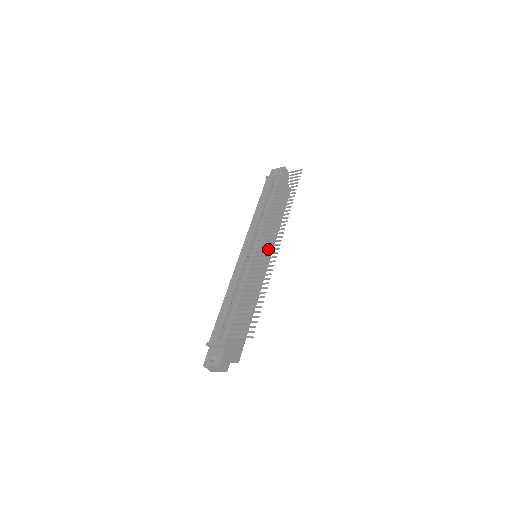
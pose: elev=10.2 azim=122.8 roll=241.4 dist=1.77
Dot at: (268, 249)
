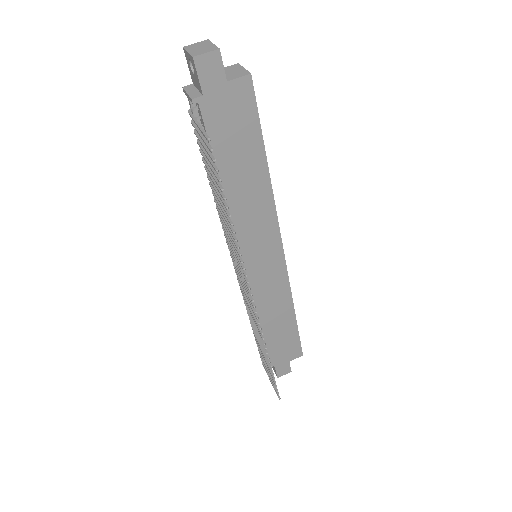
Dot at: occluded
